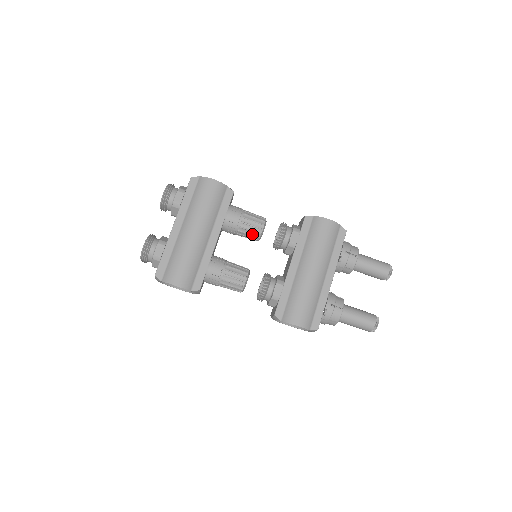
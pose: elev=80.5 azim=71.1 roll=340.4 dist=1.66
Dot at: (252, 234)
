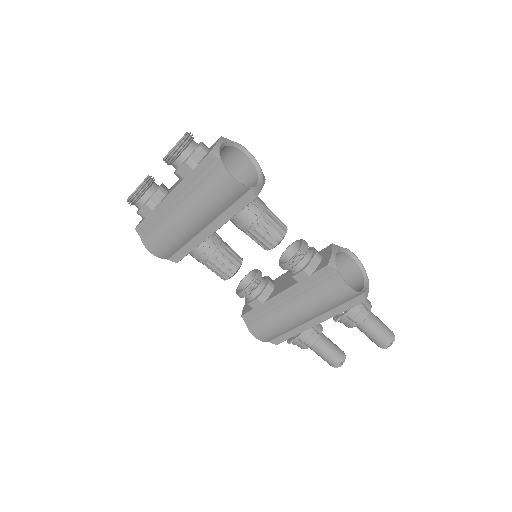
Dot at: (258, 243)
